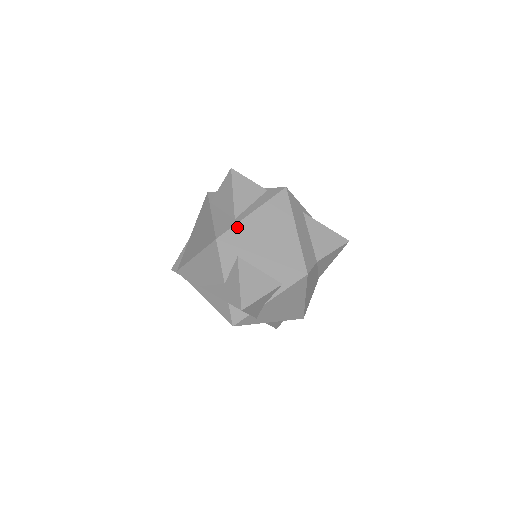
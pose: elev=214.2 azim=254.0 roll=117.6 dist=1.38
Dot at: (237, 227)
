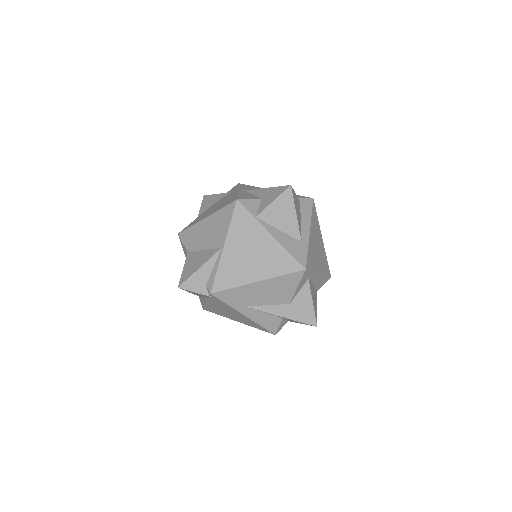
Dot at: (309, 251)
